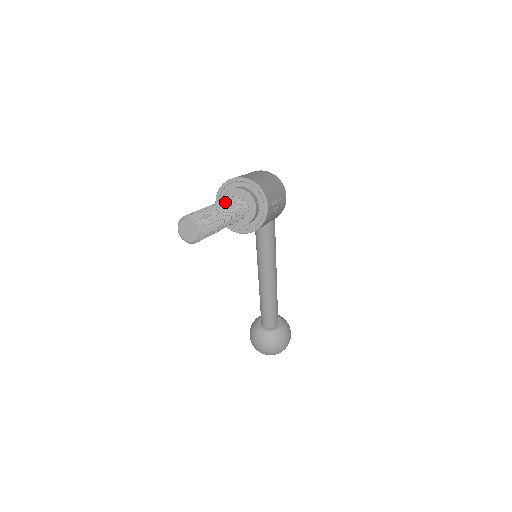
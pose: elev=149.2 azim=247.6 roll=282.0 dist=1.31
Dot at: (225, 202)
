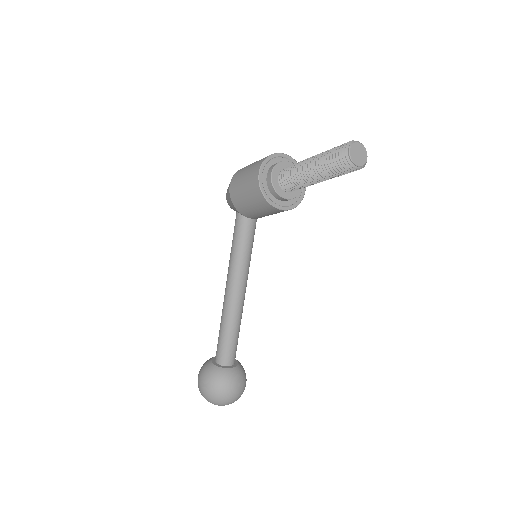
Dot at: occluded
